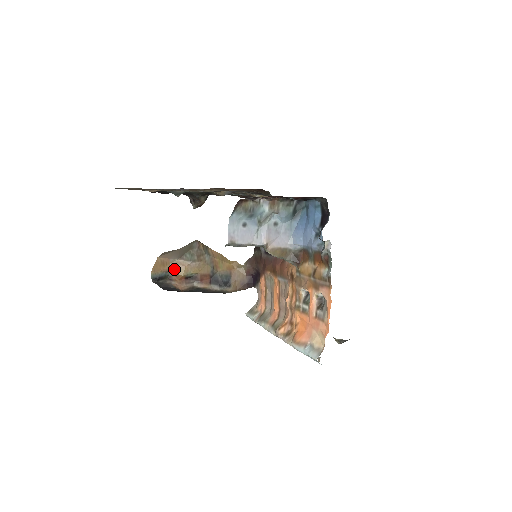
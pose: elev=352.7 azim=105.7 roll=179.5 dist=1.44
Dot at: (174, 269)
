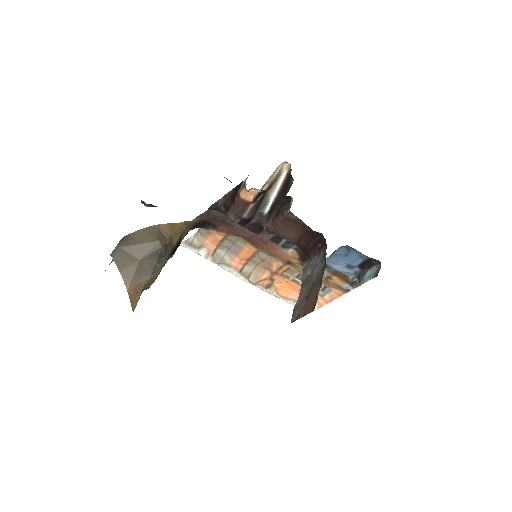
Dot at: (147, 286)
